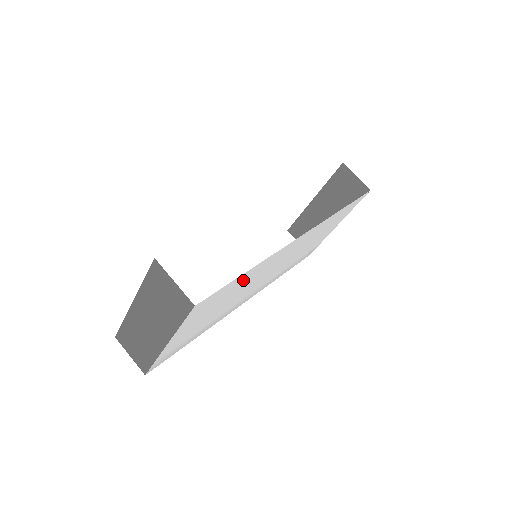
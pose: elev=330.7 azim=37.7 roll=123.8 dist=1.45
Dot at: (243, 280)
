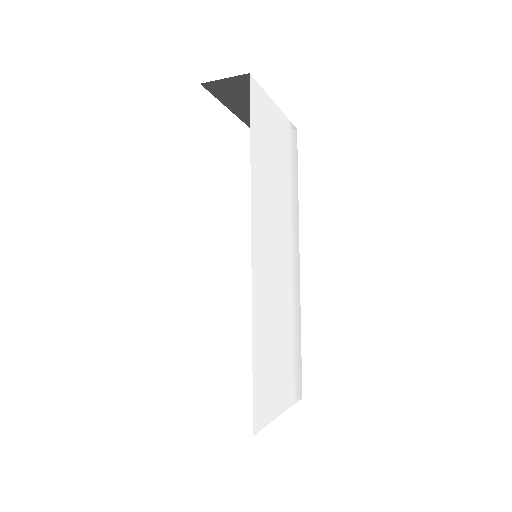
Dot at: (262, 341)
